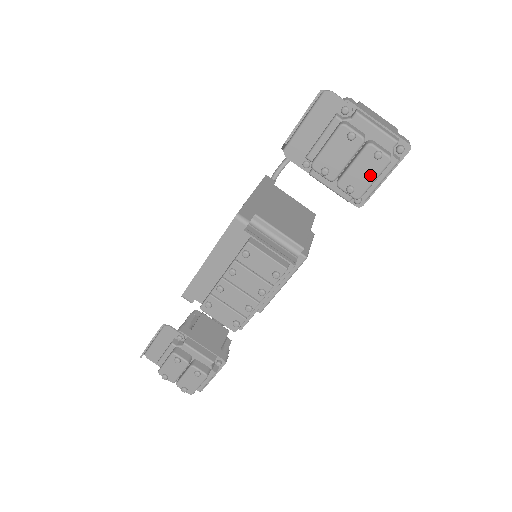
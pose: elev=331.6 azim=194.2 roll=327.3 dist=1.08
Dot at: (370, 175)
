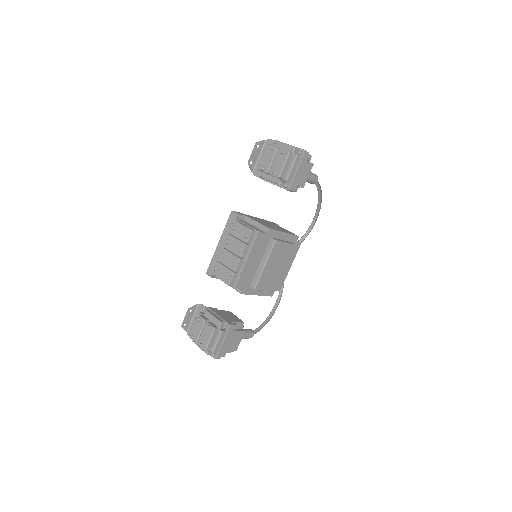
Dot at: (282, 163)
